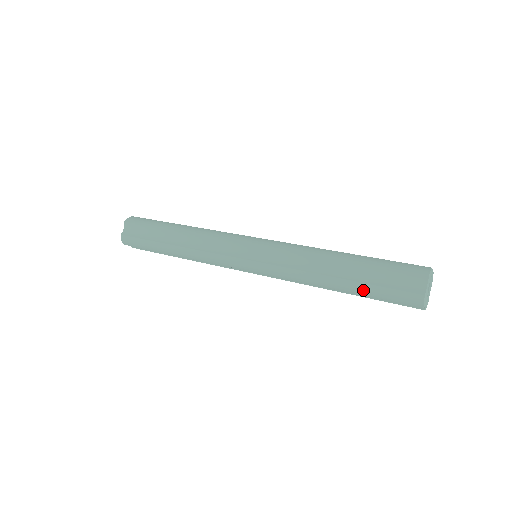
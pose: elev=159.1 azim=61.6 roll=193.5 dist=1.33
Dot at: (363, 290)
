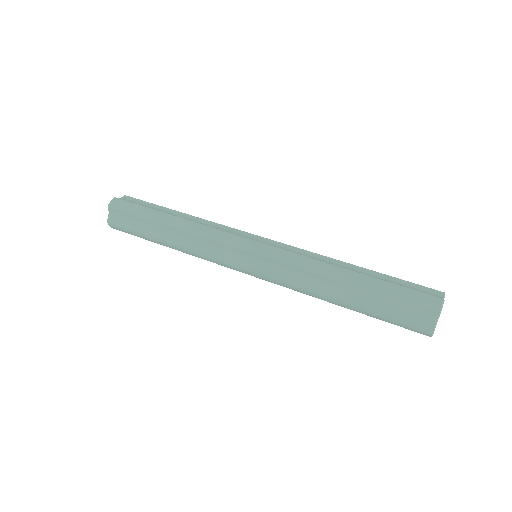
Dot at: (369, 315)
